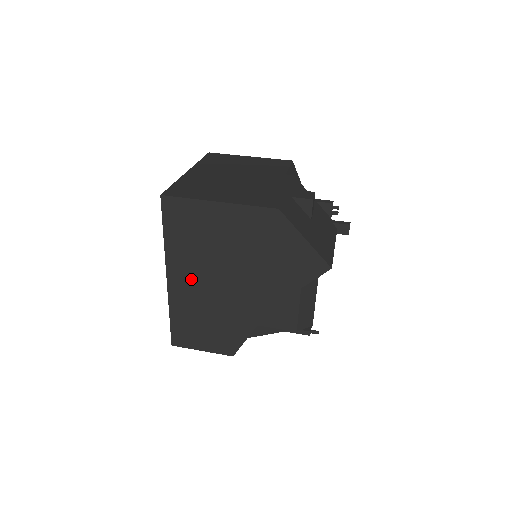
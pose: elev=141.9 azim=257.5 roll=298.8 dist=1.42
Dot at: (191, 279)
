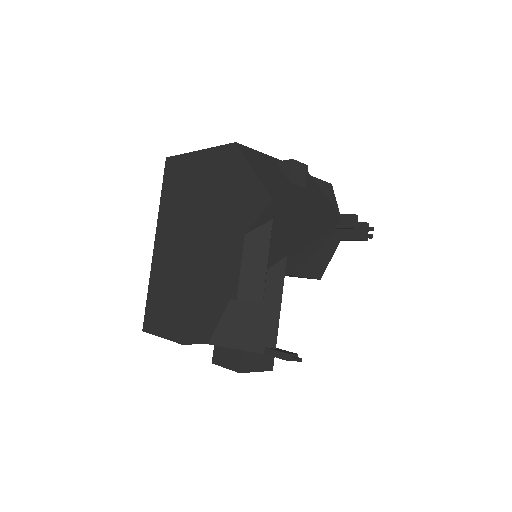
Dot at: (169, 241)
